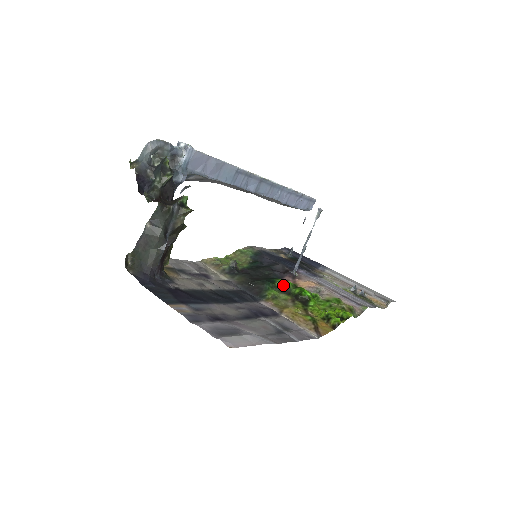
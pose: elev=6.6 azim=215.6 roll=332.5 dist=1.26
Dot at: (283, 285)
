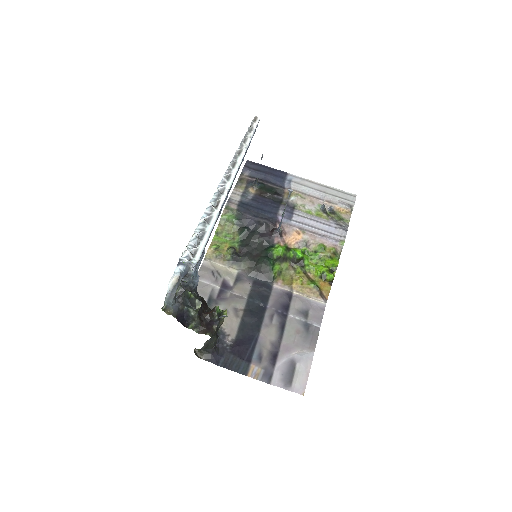
Dot at: (280, 256)
